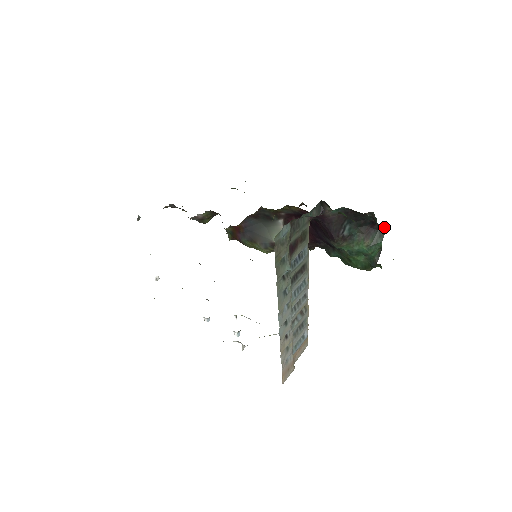
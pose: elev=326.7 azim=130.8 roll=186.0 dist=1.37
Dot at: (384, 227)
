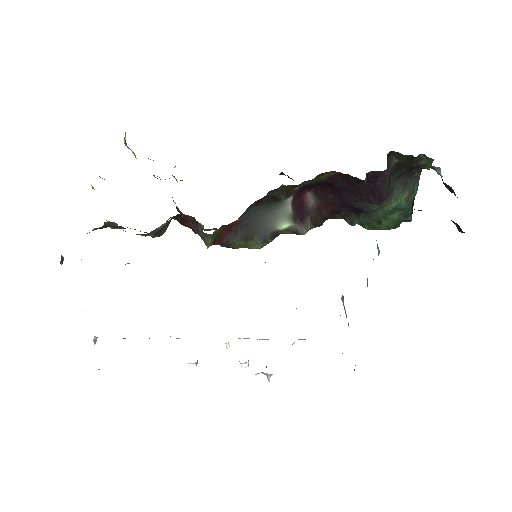
Dot at: (419, 171)
